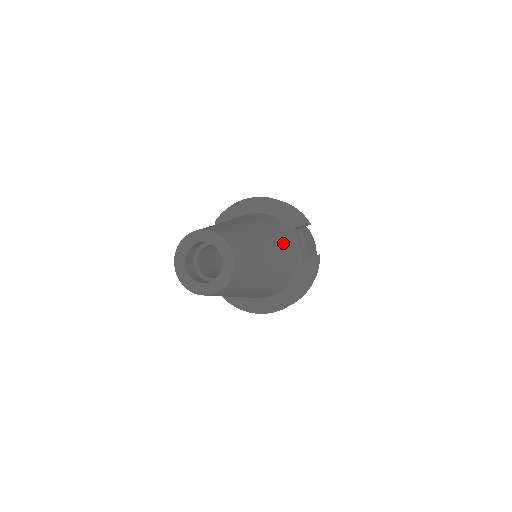
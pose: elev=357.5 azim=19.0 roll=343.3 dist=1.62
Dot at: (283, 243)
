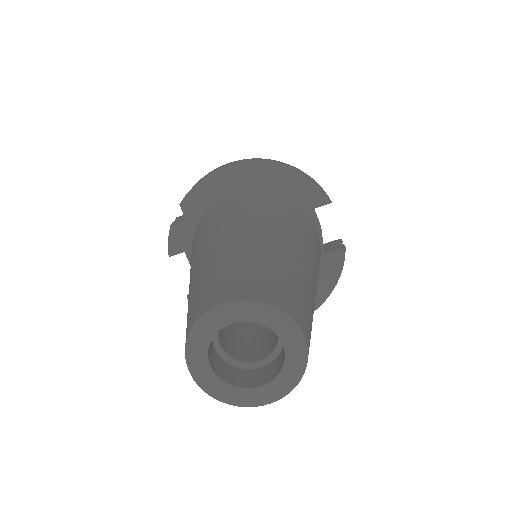
Dot at: (314, 247)
